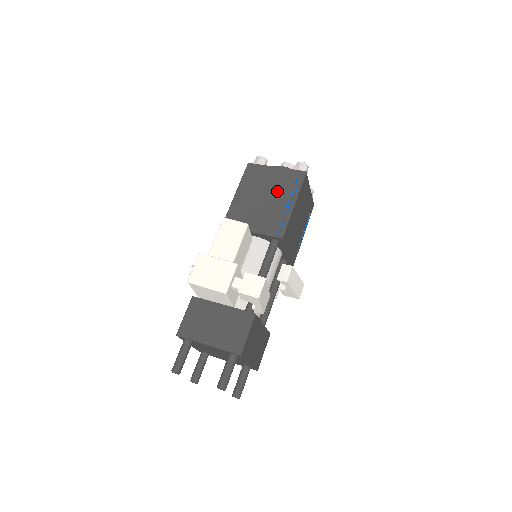
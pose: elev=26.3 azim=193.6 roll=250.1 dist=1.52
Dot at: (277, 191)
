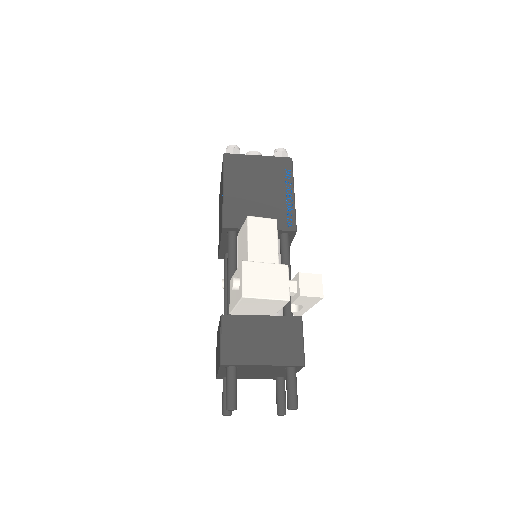
Dot at: (270, 181)
